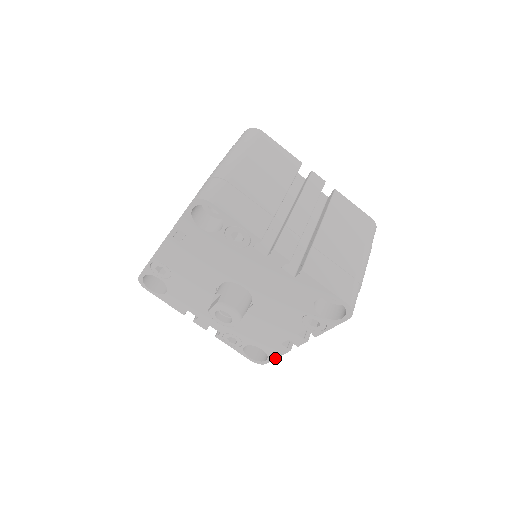
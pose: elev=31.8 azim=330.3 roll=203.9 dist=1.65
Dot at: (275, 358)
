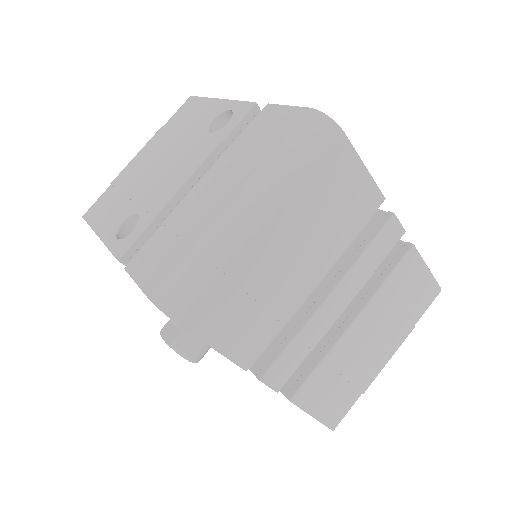
Dot at: occluded
